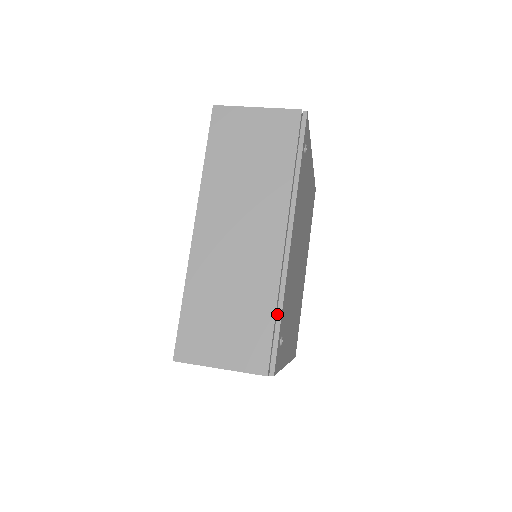
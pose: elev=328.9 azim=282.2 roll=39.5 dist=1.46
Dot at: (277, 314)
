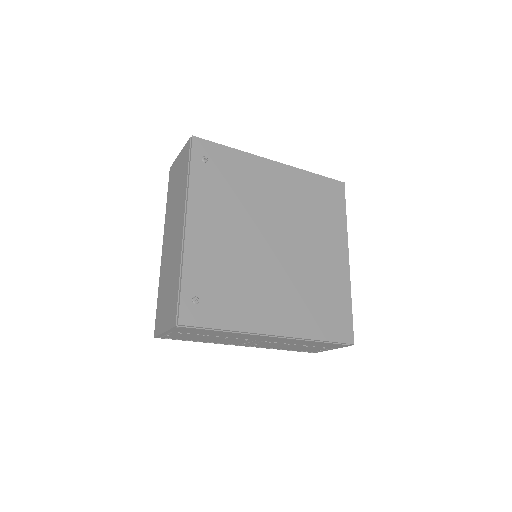
Dot at: (180, 279)
